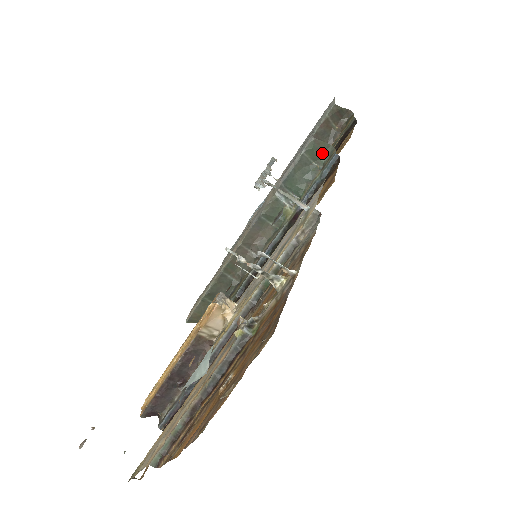
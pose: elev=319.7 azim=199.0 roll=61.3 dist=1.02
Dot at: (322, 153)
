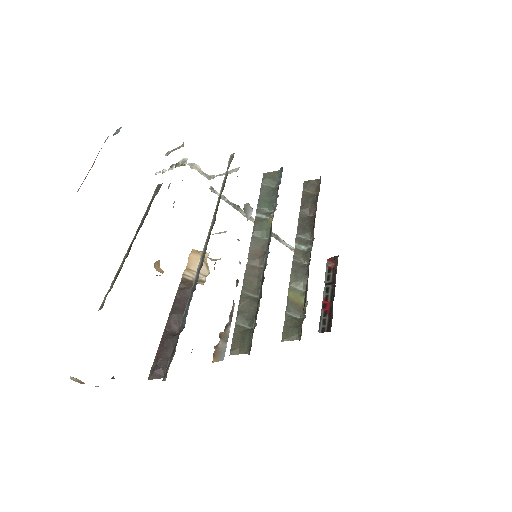
Dot at: (276, 178)
